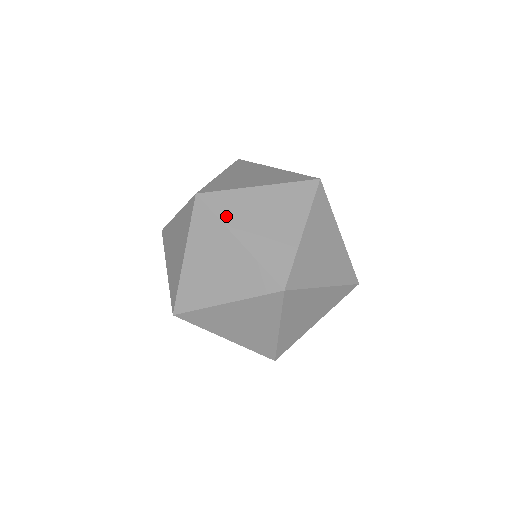
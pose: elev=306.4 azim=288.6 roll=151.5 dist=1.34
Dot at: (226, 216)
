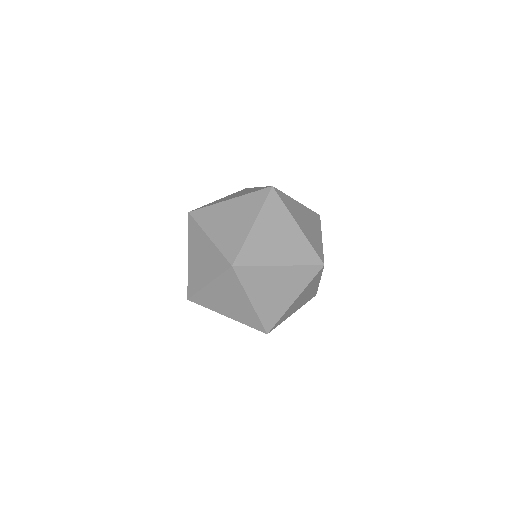
Dot at: occluded
